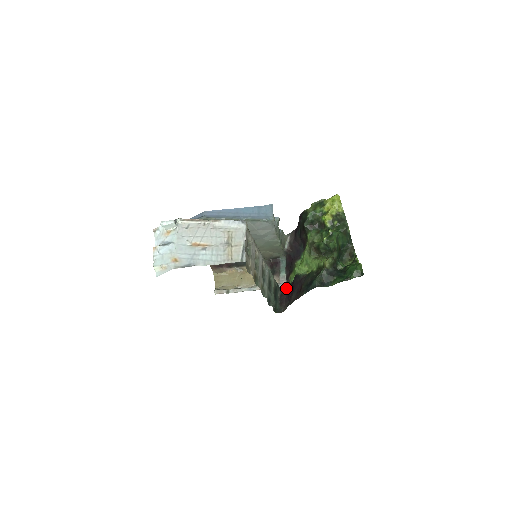
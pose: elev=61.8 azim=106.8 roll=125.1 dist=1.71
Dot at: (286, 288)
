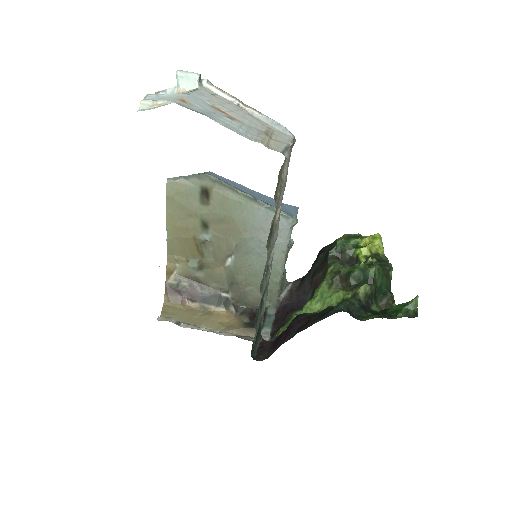
Dot at: occluded
